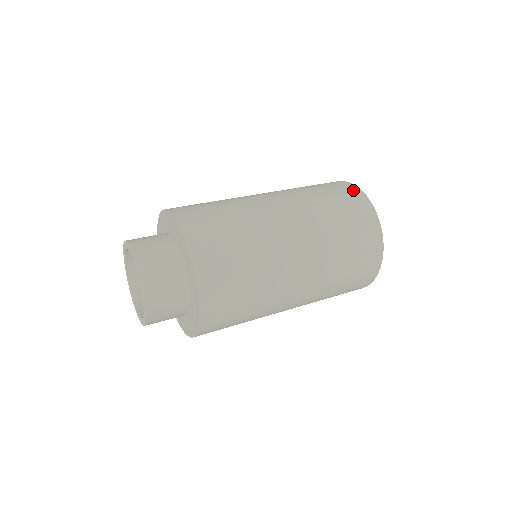
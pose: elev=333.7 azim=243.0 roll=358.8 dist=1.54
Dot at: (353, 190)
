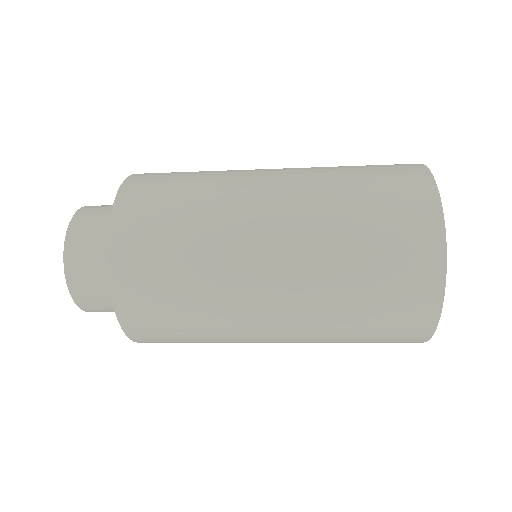
Dot at: (421, 187)
